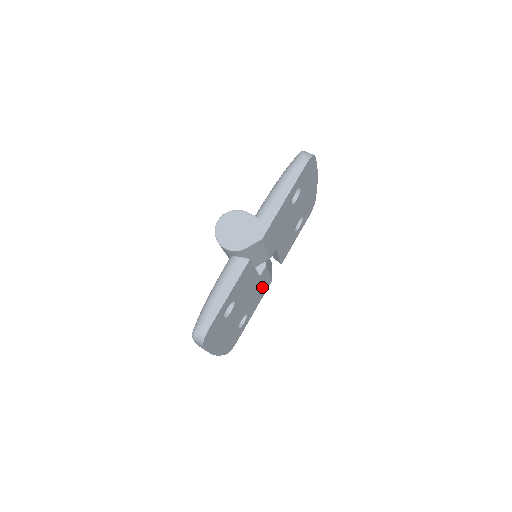
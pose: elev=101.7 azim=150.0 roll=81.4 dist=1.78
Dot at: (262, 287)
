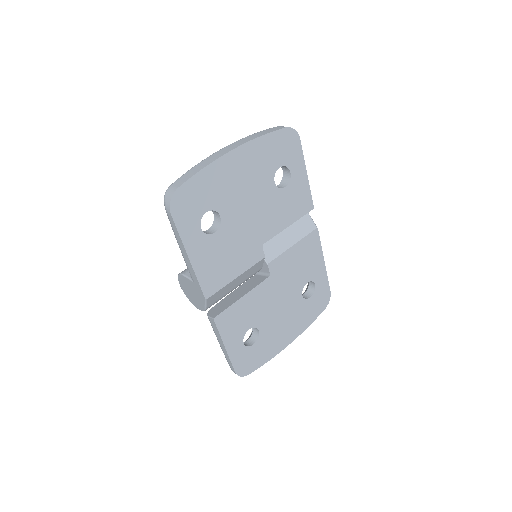
Dot at: (300, 256)
